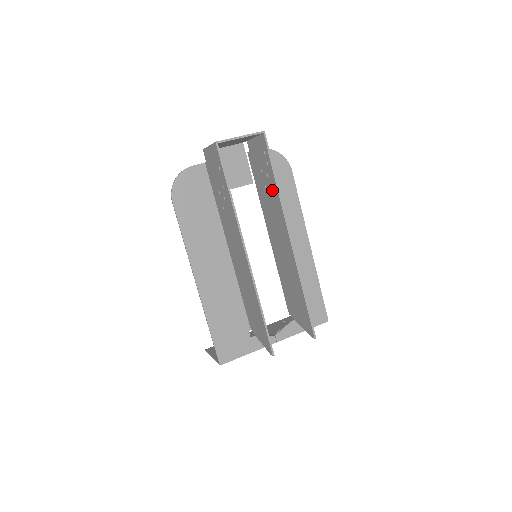
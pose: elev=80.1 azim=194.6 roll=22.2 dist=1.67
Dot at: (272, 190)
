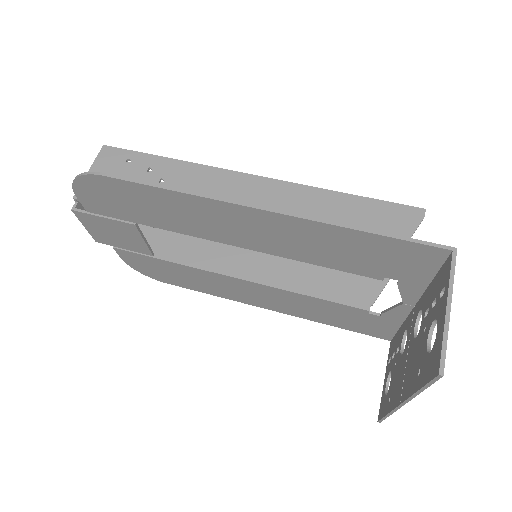
Dot at: occluded
